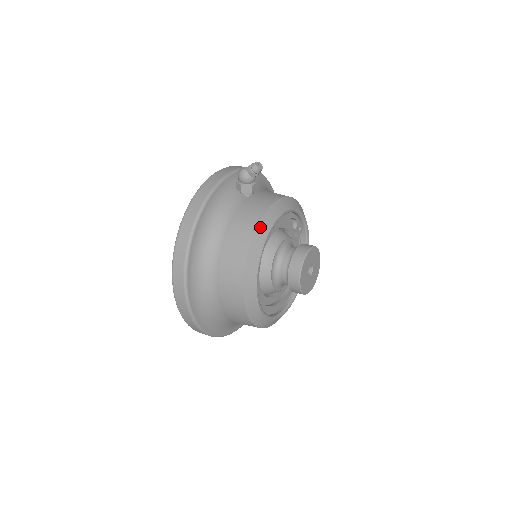
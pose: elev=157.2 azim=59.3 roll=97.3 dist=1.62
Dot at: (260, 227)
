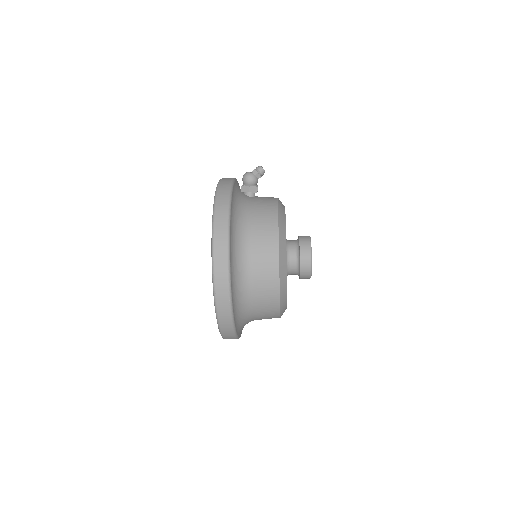
Dot at: (280, 212)
